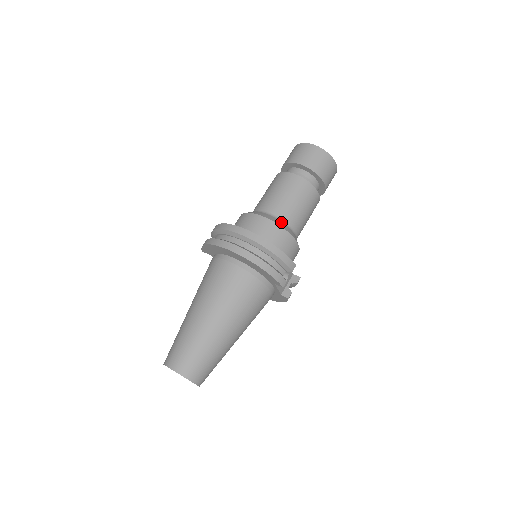
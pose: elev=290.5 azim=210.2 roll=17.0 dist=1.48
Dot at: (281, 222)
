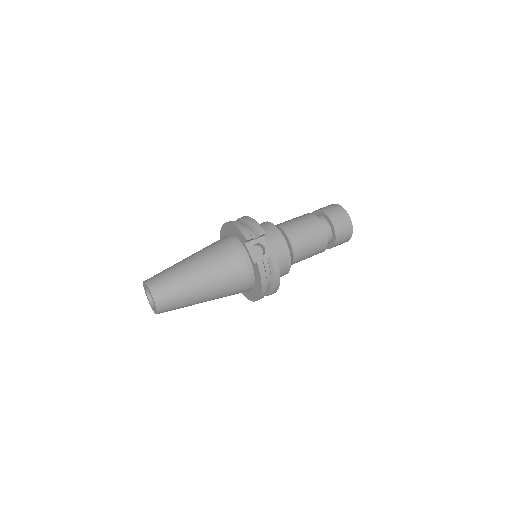
Dot at: (276, 225)
